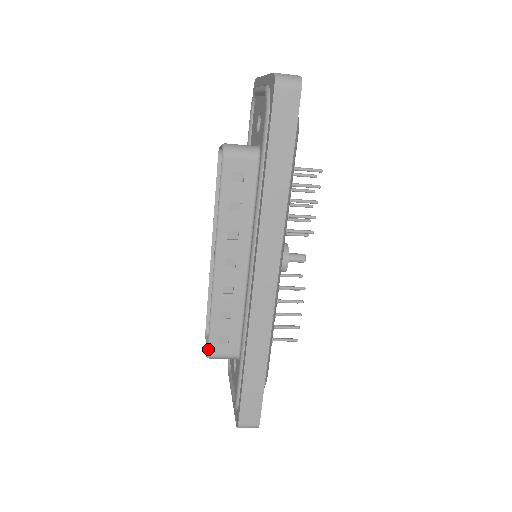
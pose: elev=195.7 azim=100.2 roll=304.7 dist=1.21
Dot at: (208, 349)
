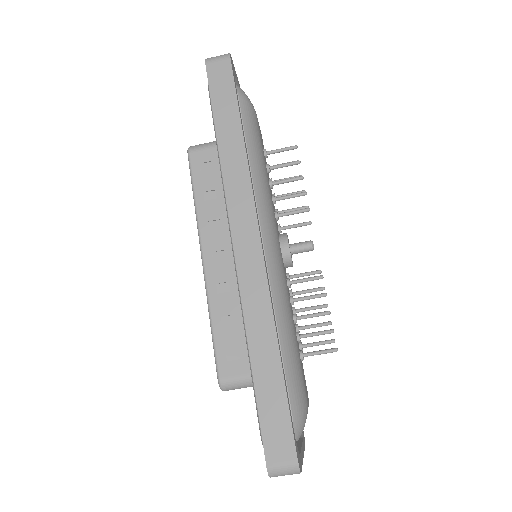
Dot at: (217, 372)
